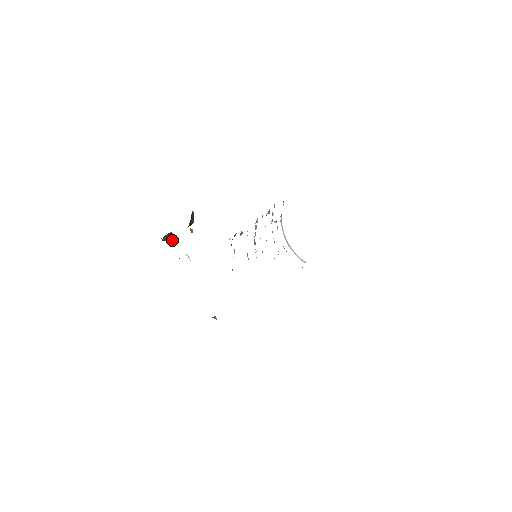
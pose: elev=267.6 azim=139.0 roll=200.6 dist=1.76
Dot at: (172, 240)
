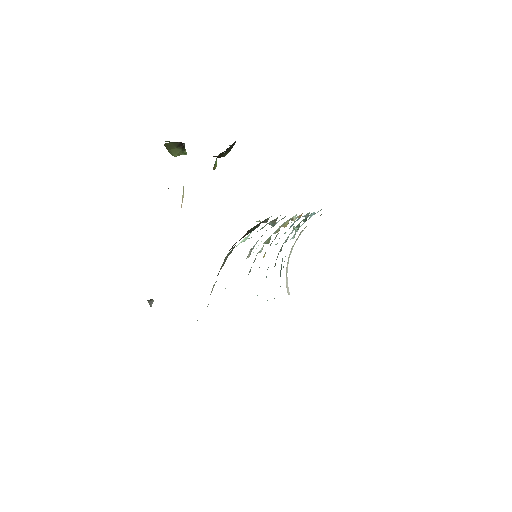
Dot at: (177, 155)
